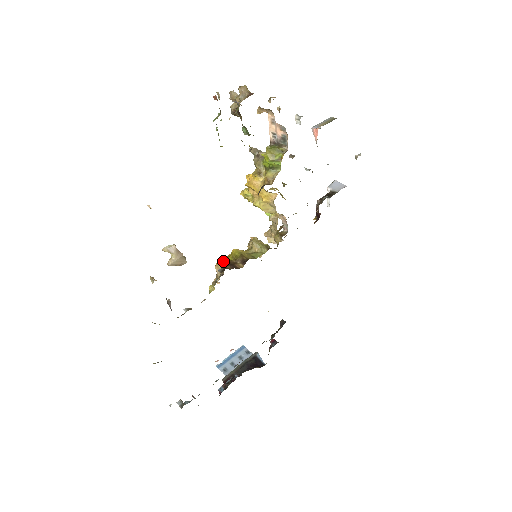
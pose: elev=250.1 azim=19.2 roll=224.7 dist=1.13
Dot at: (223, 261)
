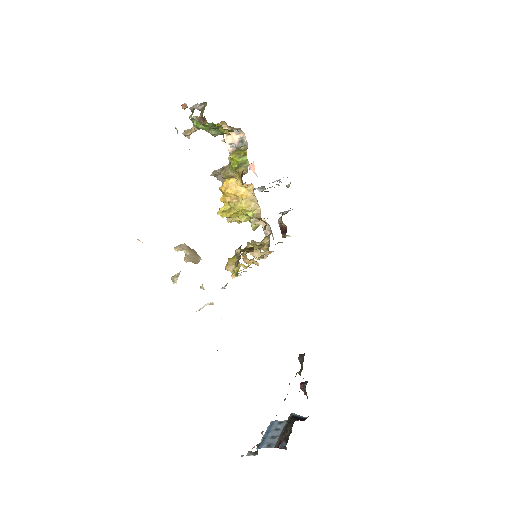
Dot at: (232, 258)
